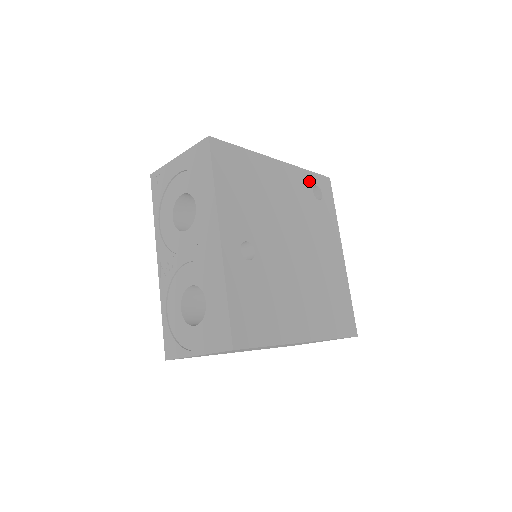
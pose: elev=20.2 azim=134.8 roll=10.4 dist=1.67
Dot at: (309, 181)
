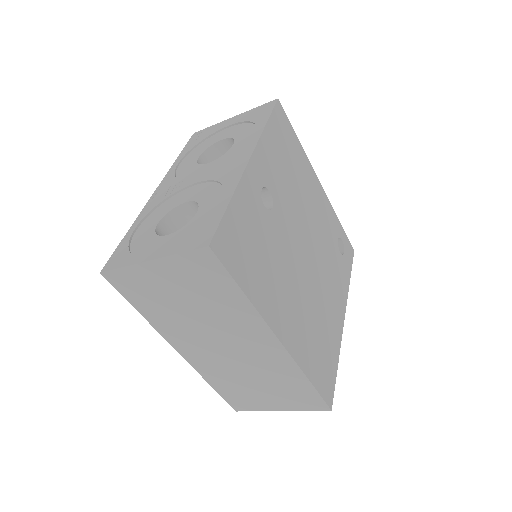
Dot at: (338, 229)
